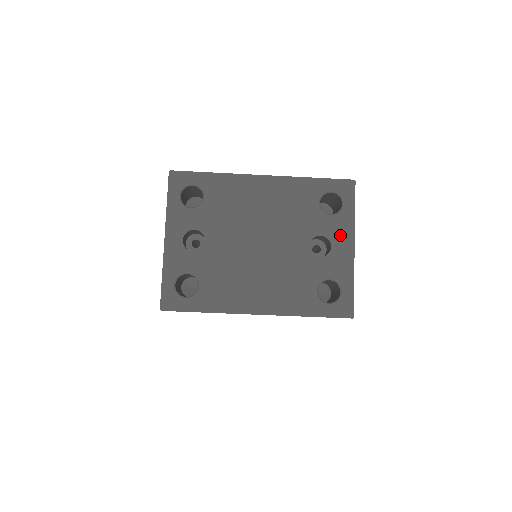
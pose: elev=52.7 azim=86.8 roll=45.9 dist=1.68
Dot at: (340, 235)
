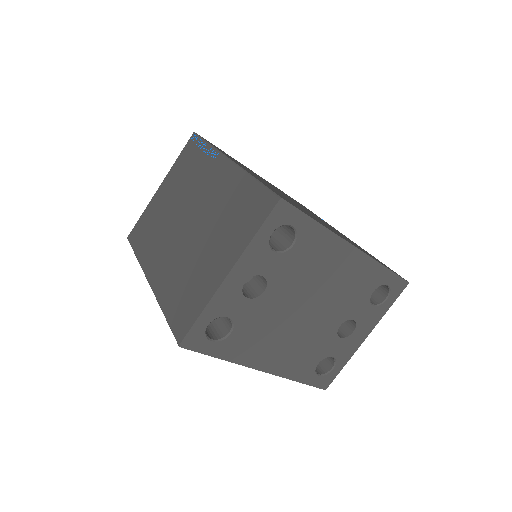
Dot at: (366, 324)
